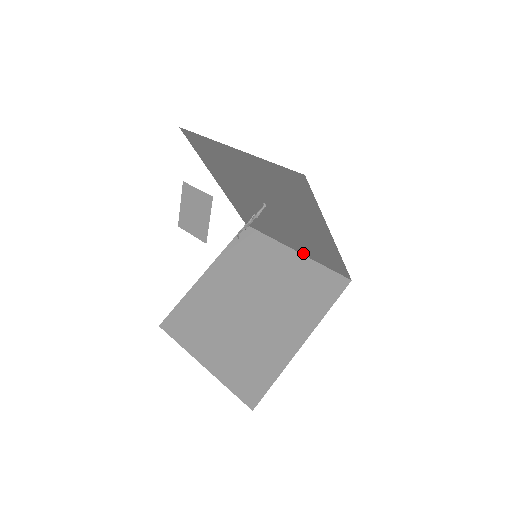
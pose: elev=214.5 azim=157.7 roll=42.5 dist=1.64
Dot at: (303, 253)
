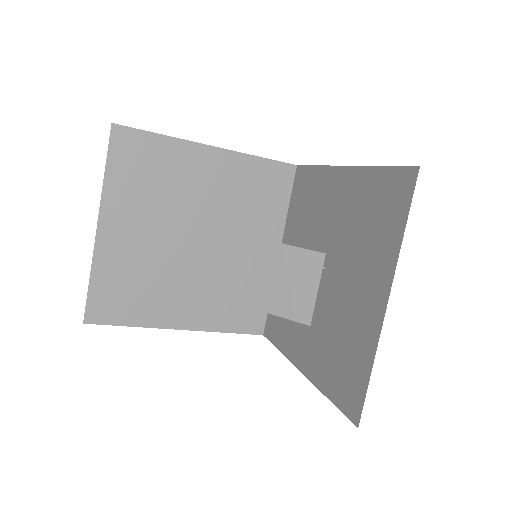
Dot at: occluded
